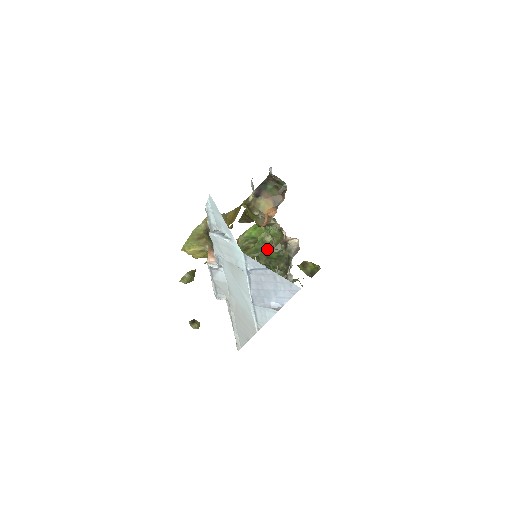
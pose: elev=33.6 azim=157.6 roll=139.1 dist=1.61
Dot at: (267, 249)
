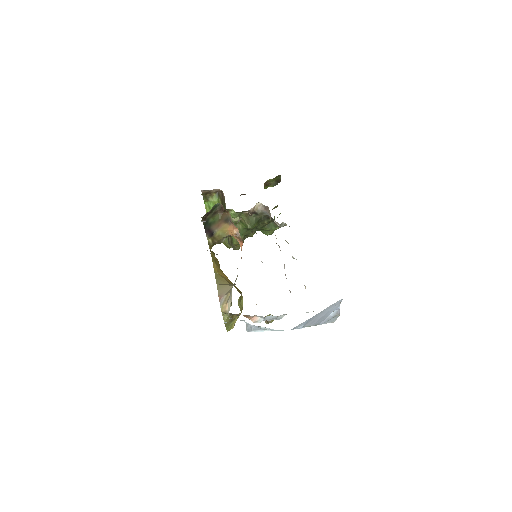
Dot at: (246, 227)
